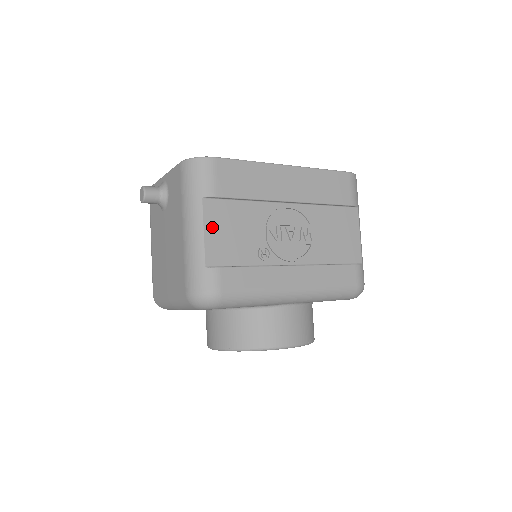
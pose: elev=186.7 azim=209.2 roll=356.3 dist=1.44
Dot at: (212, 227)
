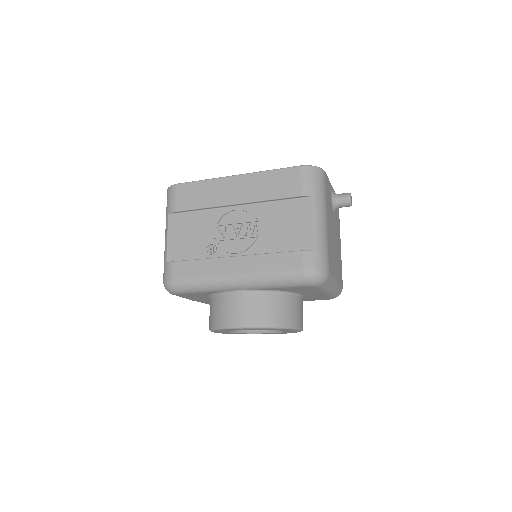
Dot at: (173, 234)
